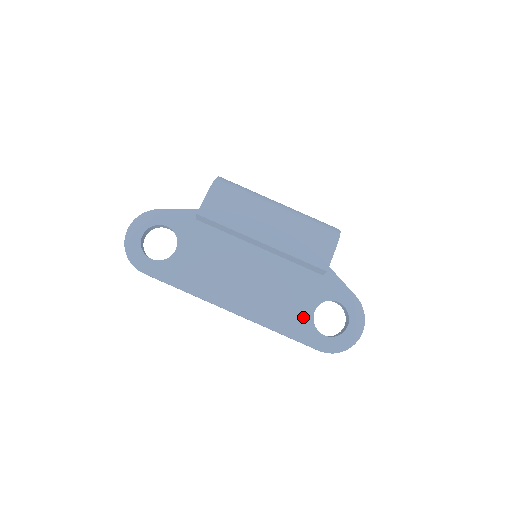
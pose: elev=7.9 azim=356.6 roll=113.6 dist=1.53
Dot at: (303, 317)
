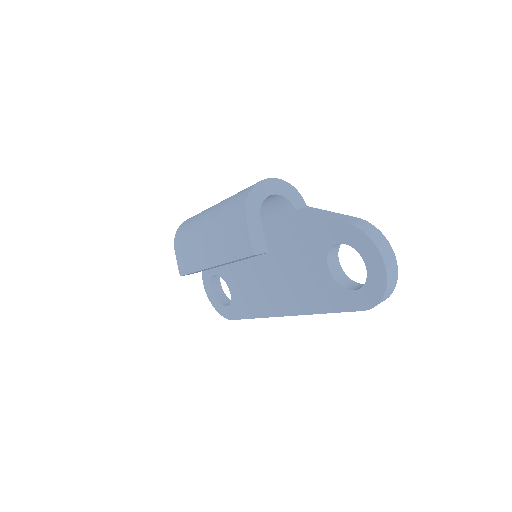
Dot at: (326, 284)
